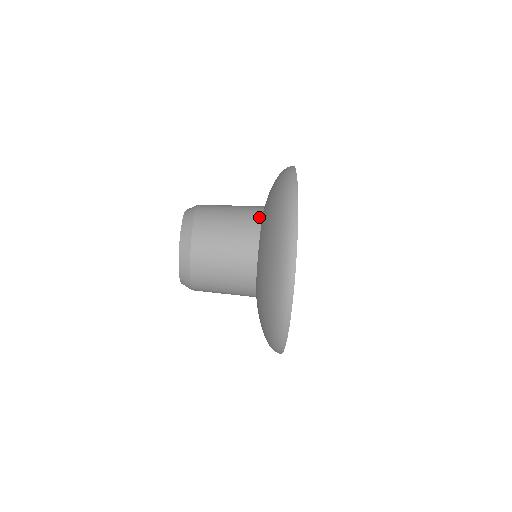
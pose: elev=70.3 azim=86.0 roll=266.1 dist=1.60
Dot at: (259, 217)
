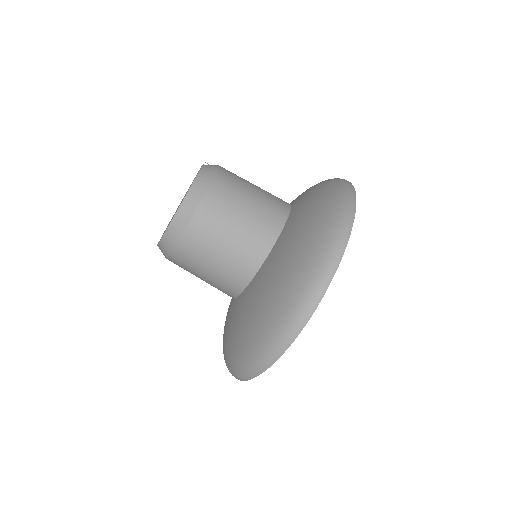
Dot at: (283, 218)
